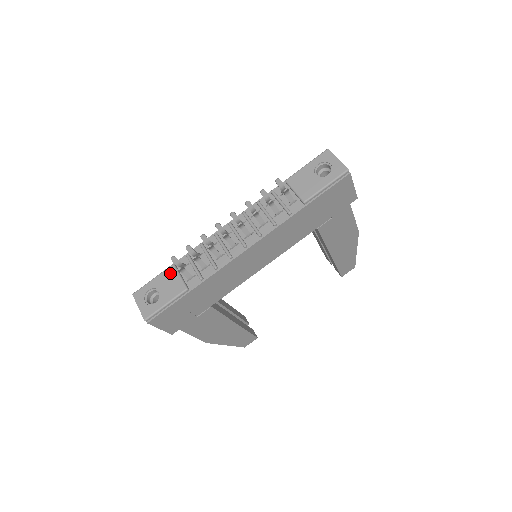
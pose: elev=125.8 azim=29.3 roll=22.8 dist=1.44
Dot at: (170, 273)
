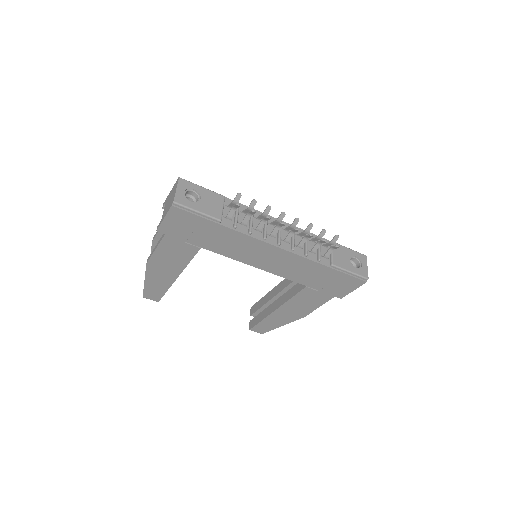
Dot at: (218, 198)
